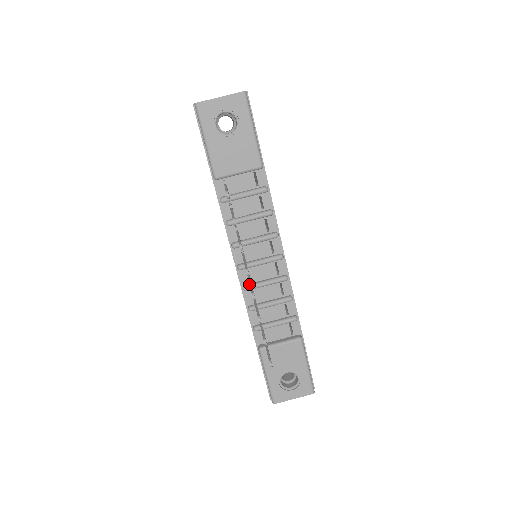
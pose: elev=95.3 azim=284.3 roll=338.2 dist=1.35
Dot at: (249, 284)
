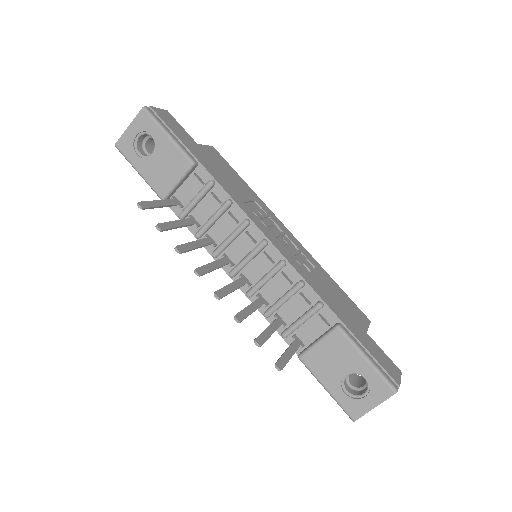
Dot at: (250, 288)
